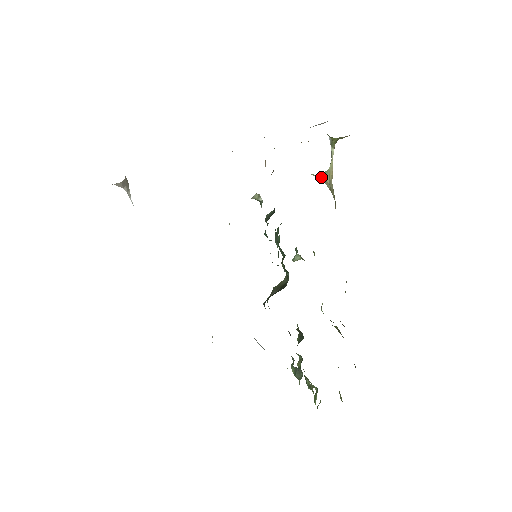
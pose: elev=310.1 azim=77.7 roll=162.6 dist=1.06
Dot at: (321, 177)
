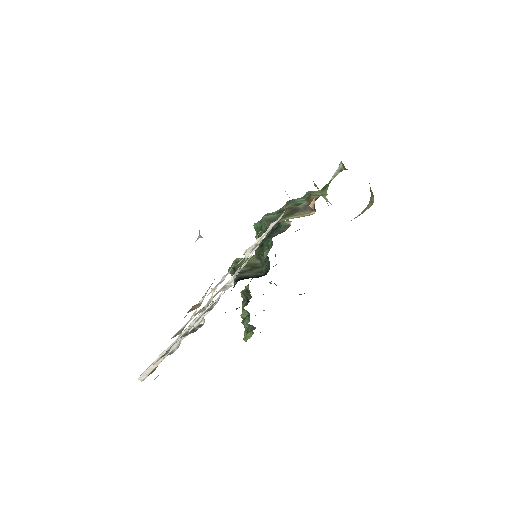
Dot at: occluded
